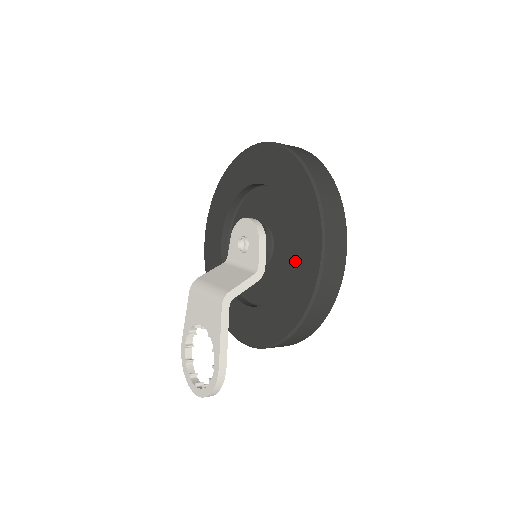
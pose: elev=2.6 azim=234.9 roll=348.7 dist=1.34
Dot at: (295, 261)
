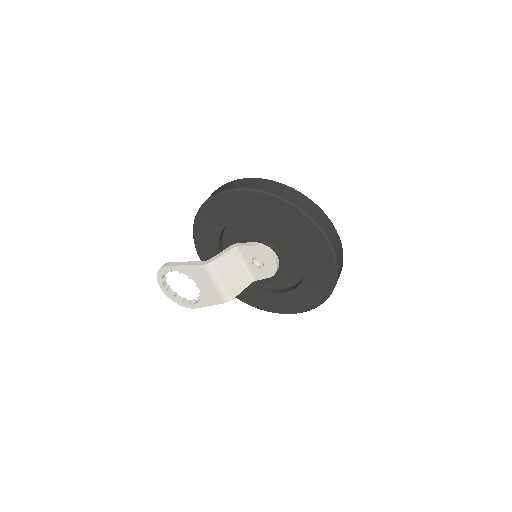
Dot at: (279, 298)
